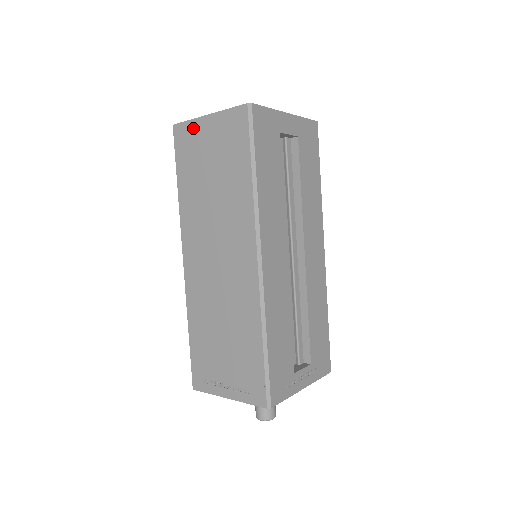
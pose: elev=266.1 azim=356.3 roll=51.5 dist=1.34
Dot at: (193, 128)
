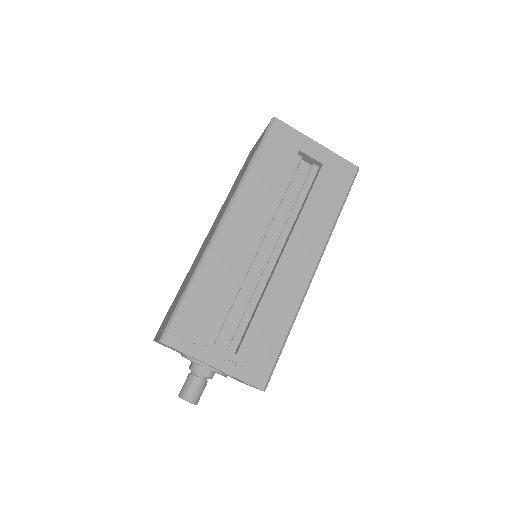
Dot at: occluded
